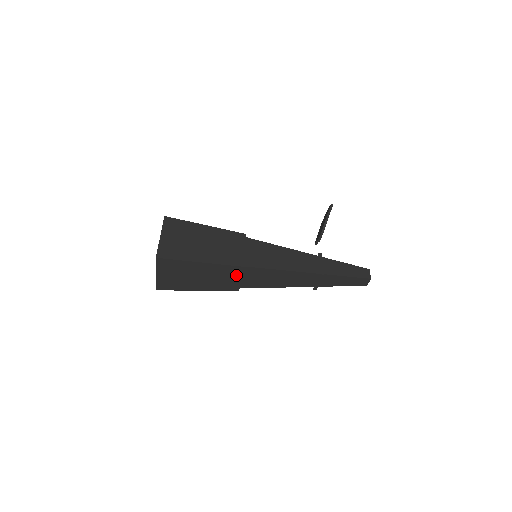
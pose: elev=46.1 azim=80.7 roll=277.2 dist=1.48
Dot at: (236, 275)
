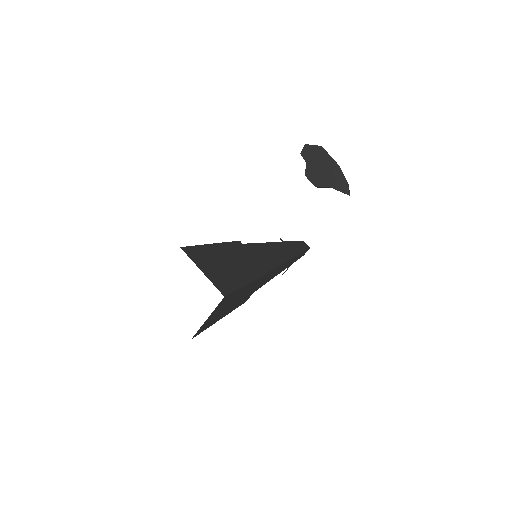
Dot at: occluded
